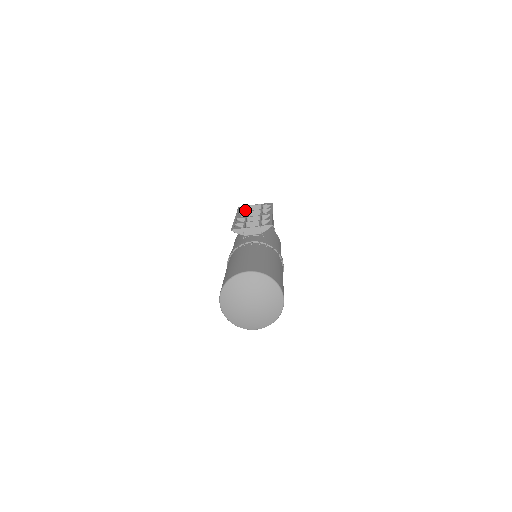
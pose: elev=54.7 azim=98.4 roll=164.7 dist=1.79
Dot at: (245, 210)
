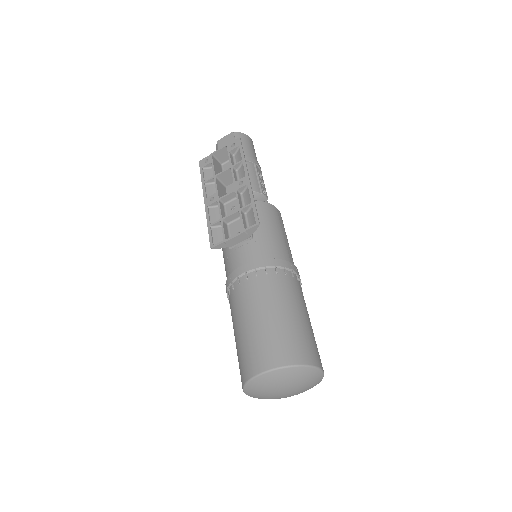
Dot at: (210, 166)
